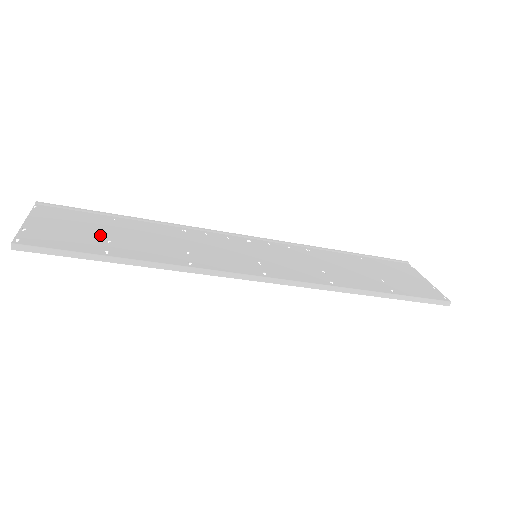
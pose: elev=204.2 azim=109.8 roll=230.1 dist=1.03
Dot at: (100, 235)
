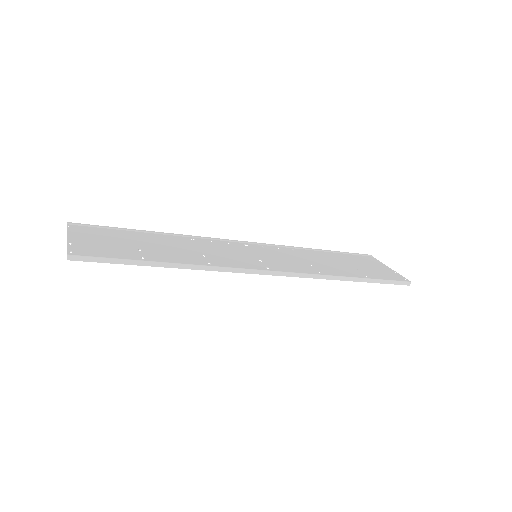
Dot at: (131, 246)
